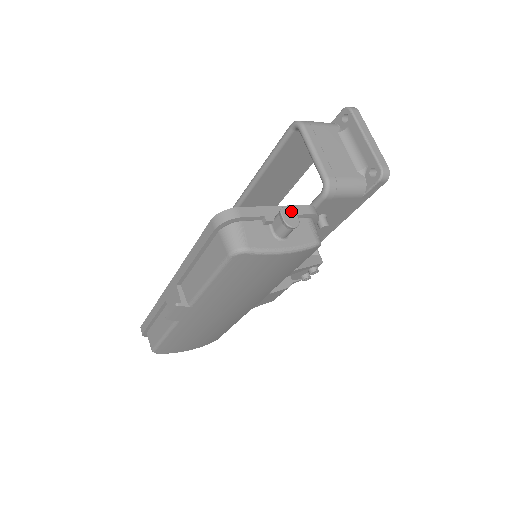
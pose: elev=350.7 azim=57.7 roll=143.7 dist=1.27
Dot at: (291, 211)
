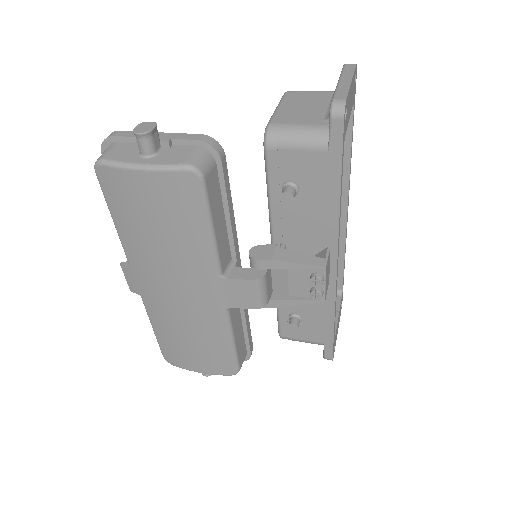
Dot at: (151, 124)
